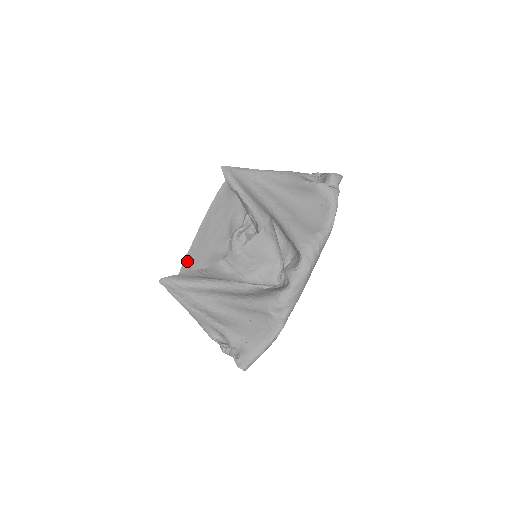
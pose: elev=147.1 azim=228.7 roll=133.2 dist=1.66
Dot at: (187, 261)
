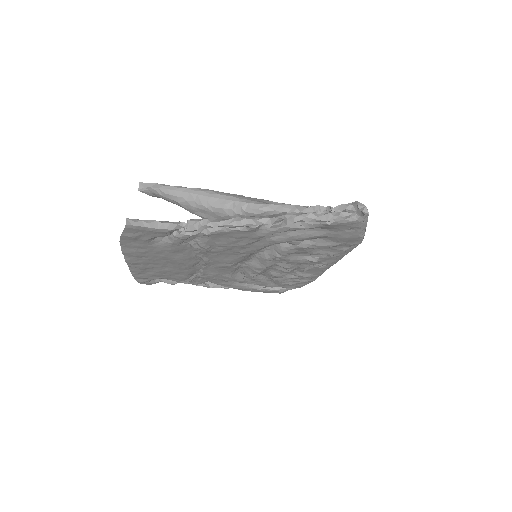
Dot at: occluded
